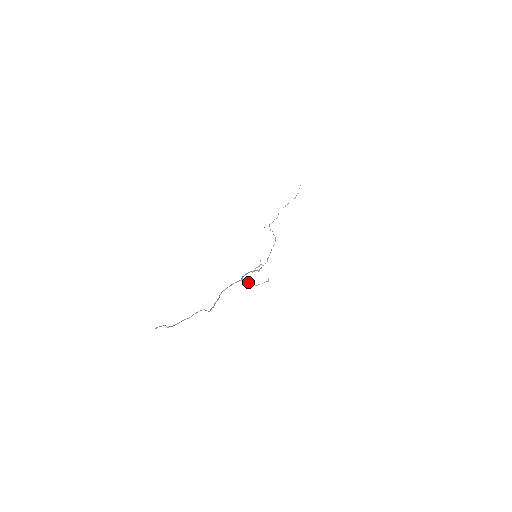
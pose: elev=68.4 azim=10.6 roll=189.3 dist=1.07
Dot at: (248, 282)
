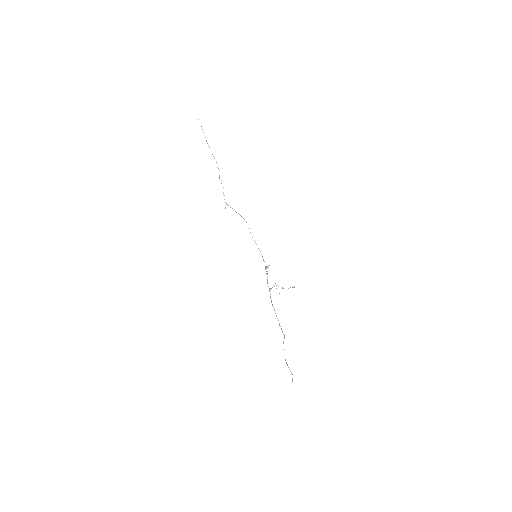
Dot at: occluded
